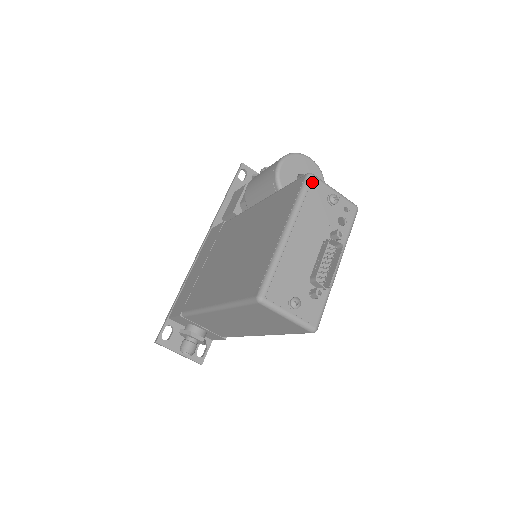
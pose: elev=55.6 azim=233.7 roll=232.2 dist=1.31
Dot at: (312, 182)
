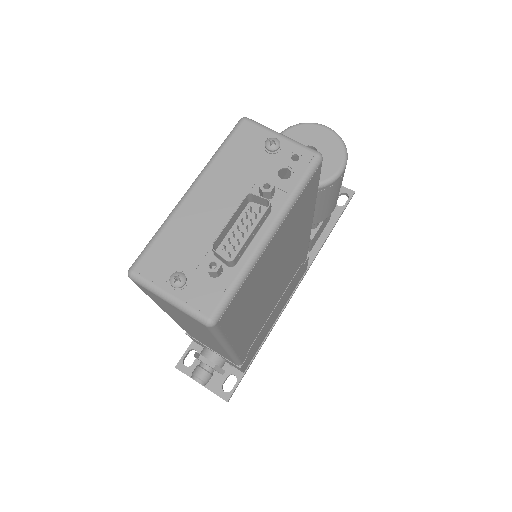
Dot at: (242, 127)
